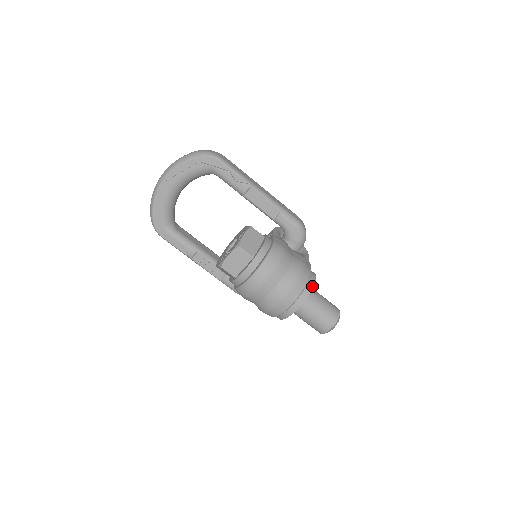
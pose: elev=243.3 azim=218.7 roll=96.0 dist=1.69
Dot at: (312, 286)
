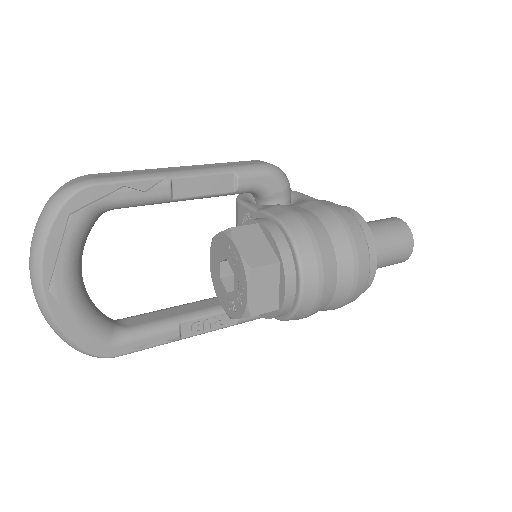
Dot at: (364, 223)
